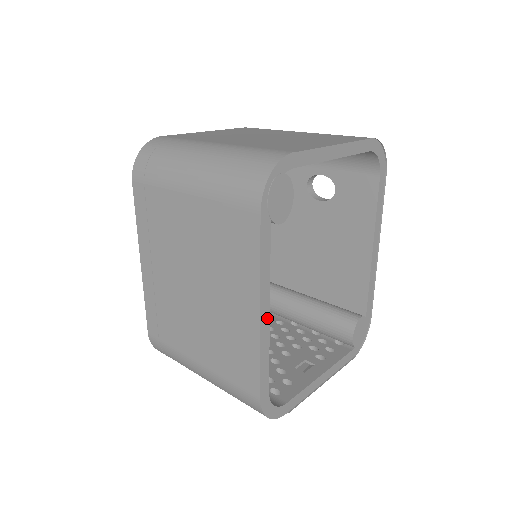
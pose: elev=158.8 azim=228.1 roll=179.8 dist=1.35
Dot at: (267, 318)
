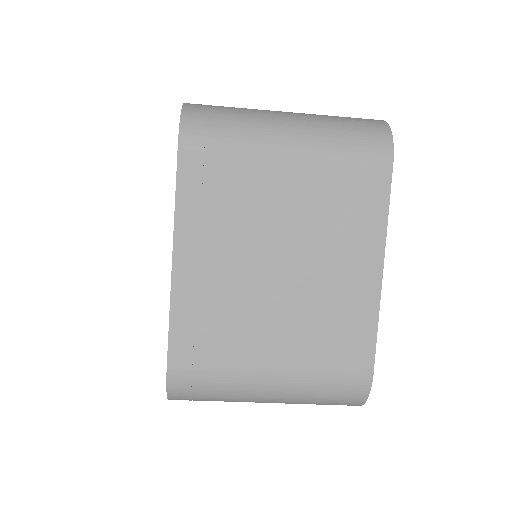
Dot at: occluded
